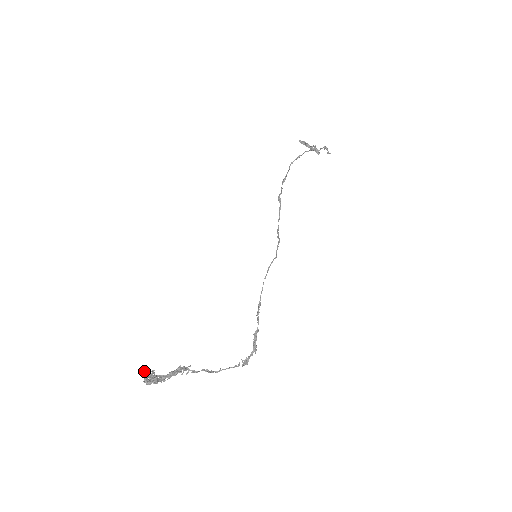
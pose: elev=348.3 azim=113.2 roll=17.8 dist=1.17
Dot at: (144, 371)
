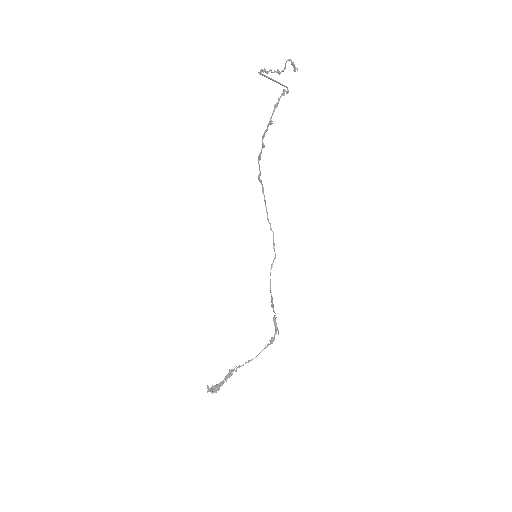
Dot at: (208, 388)
